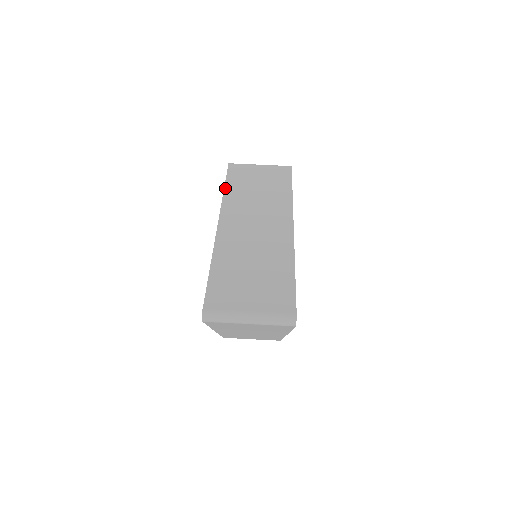
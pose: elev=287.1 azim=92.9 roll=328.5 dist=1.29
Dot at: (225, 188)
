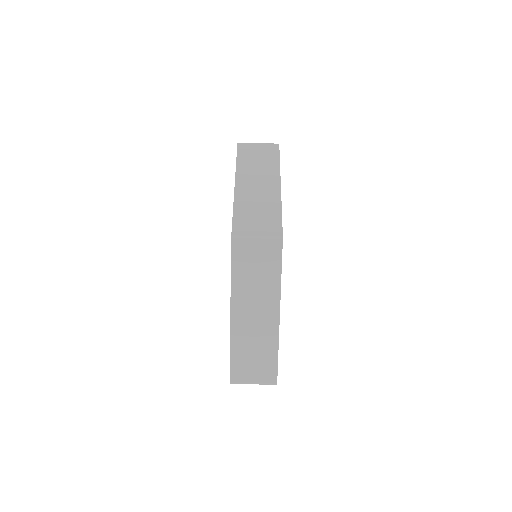
Dot at: (231, 274)
